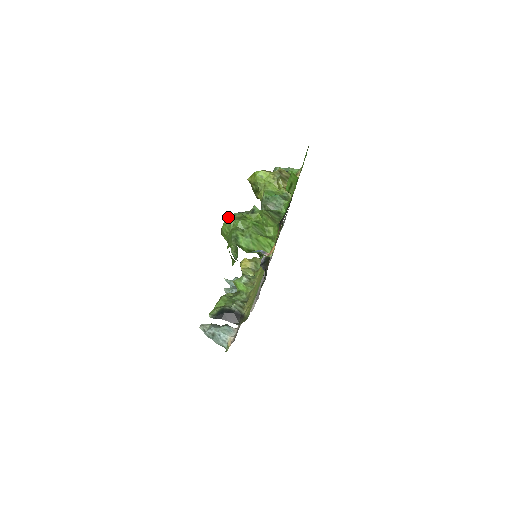
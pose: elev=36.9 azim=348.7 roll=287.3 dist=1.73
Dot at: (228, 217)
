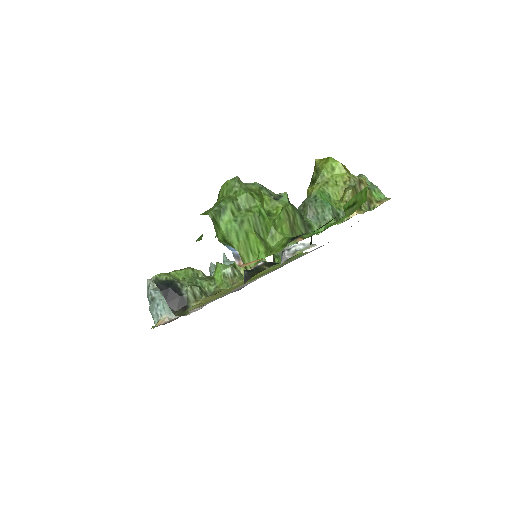
Dot at: (237, 177)
